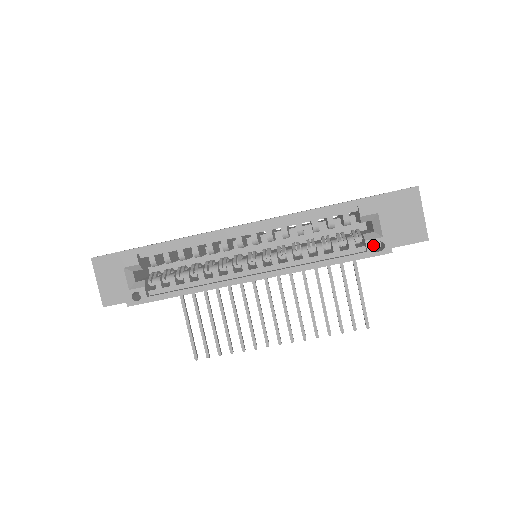
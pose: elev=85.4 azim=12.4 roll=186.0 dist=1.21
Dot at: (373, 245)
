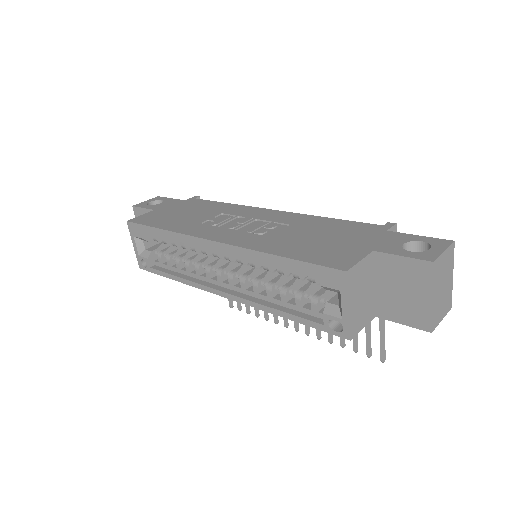
Dot at: occluded
